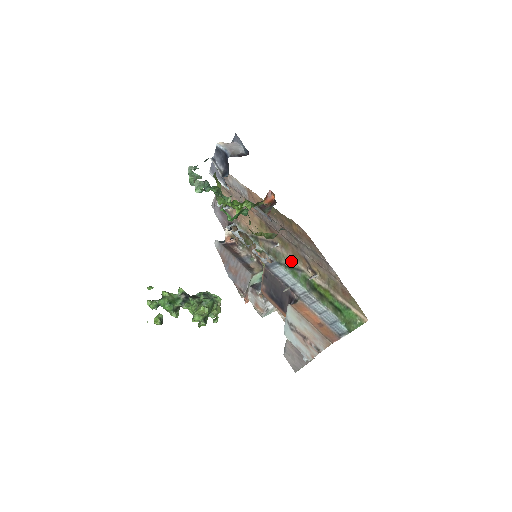
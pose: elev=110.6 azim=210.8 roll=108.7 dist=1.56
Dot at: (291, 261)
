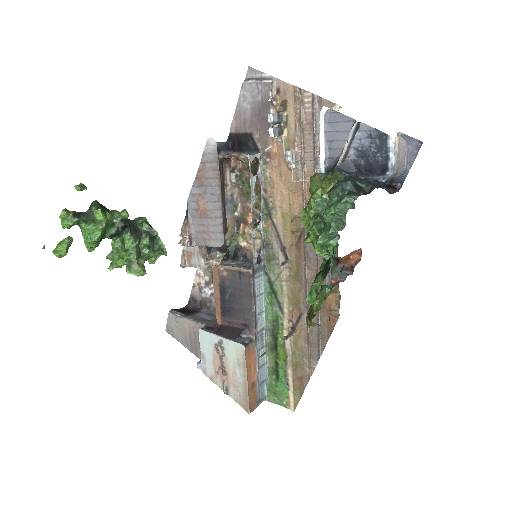
Dot at: (282, 289)
